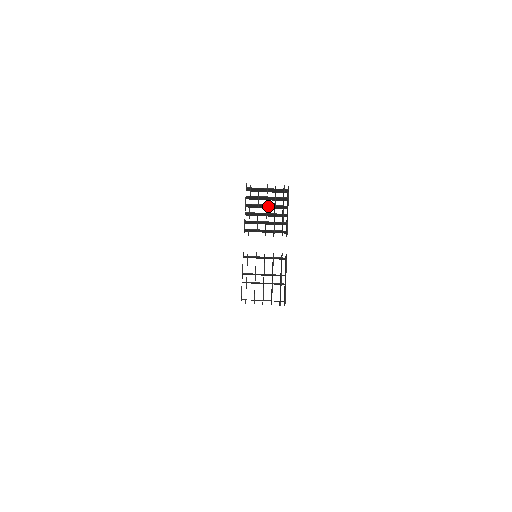
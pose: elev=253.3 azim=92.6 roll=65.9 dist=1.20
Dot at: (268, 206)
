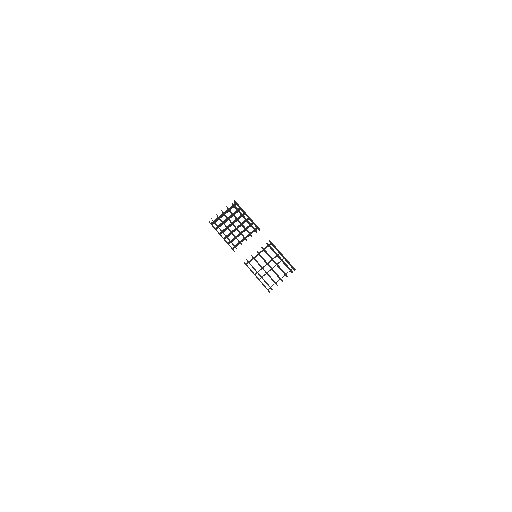
Dot at: (233, 223)
